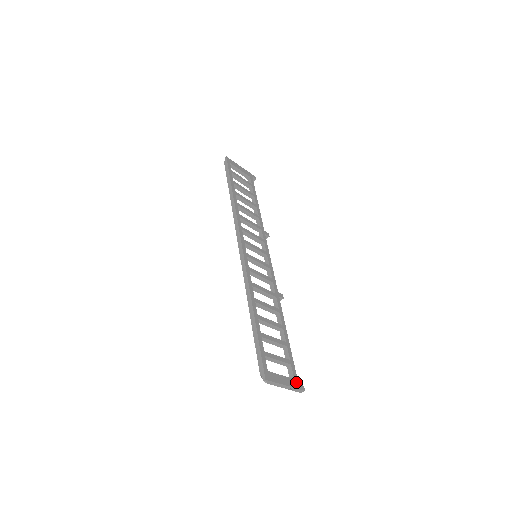
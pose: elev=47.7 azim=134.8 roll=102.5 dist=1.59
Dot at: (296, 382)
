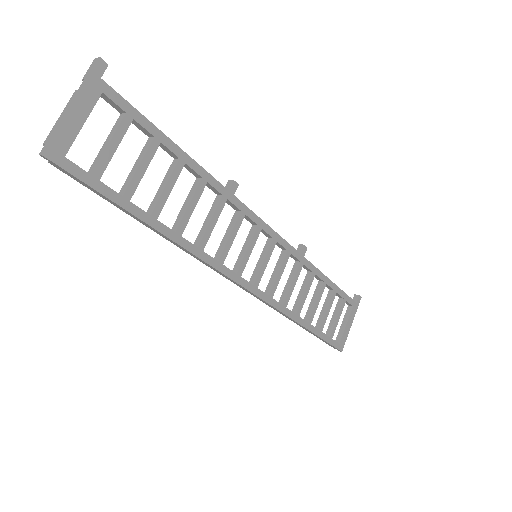
Dot at: (355, 306)
